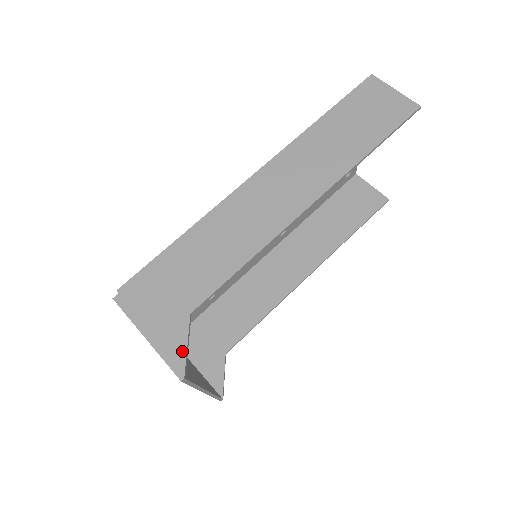
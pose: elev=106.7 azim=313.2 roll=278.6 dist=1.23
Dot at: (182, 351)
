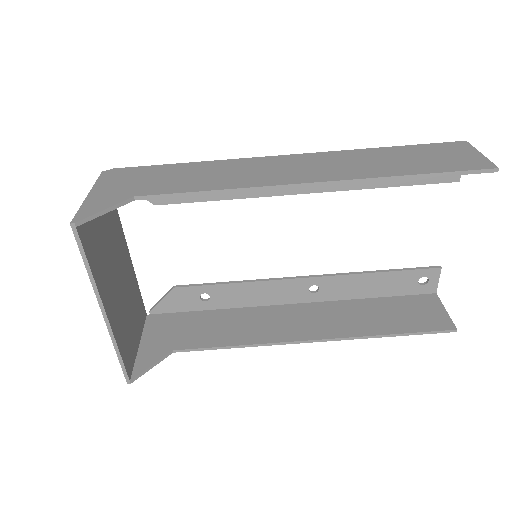
Dot at: (97, 210)
